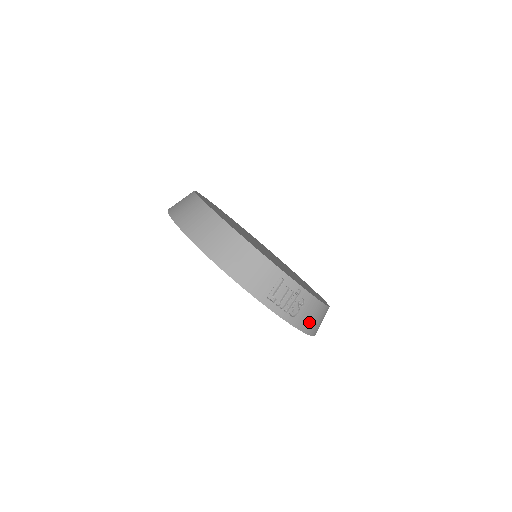
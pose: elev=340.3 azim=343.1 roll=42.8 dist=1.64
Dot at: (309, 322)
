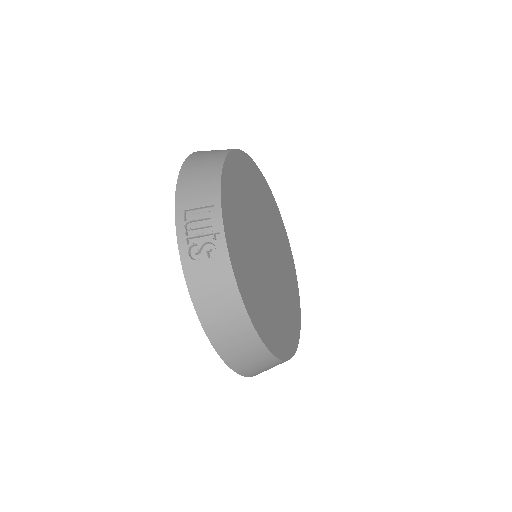
Dot at: (206, 292)
